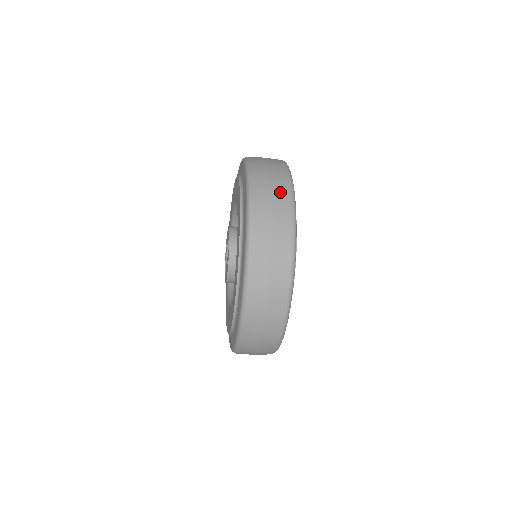
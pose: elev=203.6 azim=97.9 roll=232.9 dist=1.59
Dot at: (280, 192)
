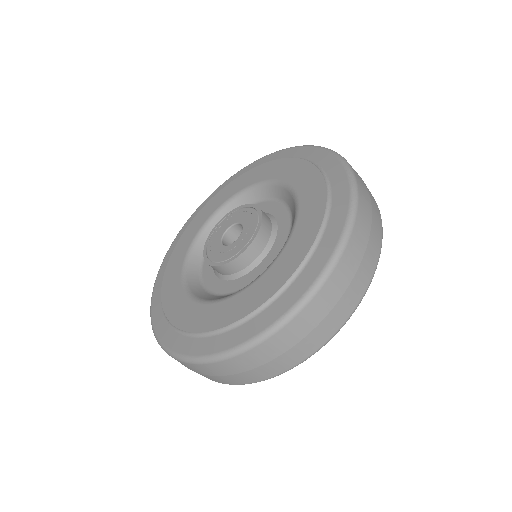
Dot at: (363, 276)
